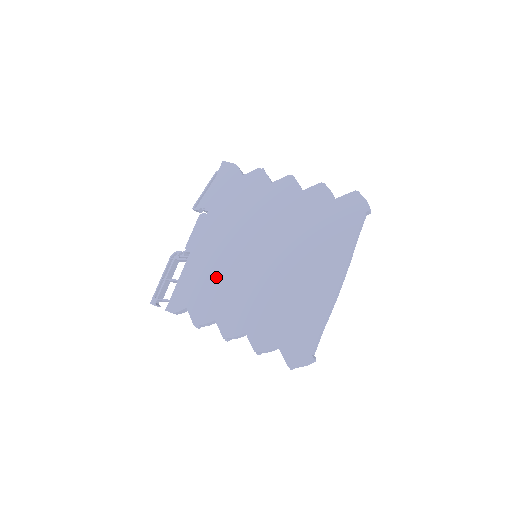
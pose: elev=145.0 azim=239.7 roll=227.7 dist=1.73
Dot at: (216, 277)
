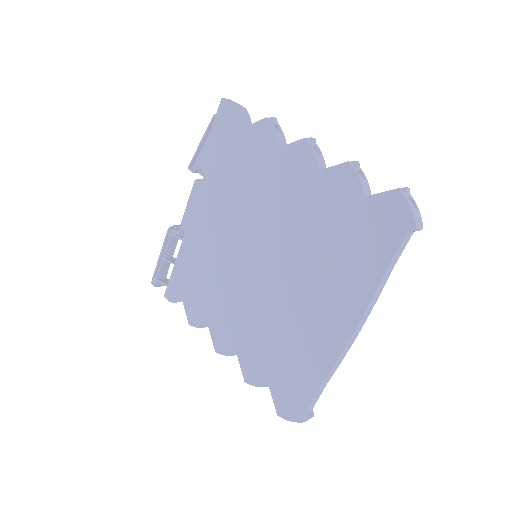
Dot at: (210, 273)
